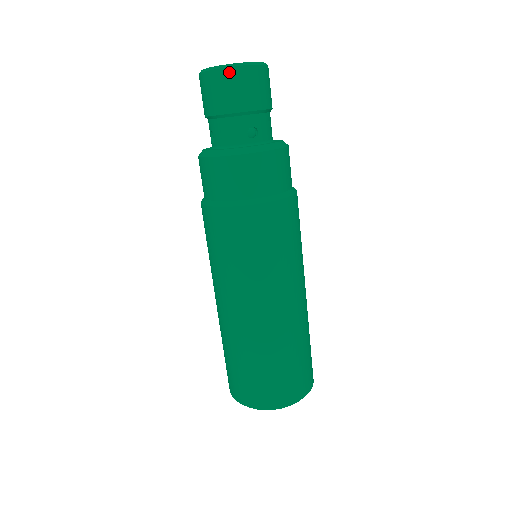
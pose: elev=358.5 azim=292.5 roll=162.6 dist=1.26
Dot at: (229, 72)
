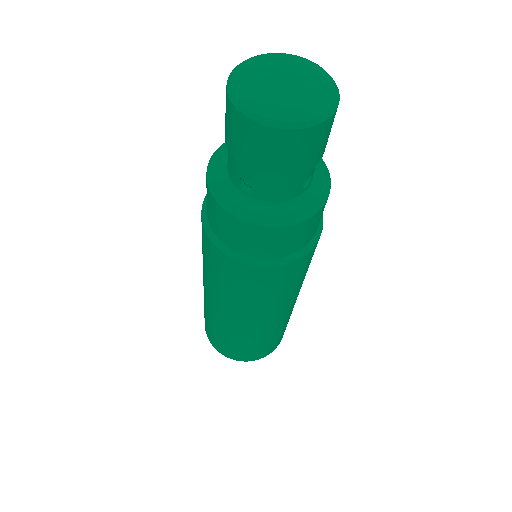
Dot at: (309, 132)
